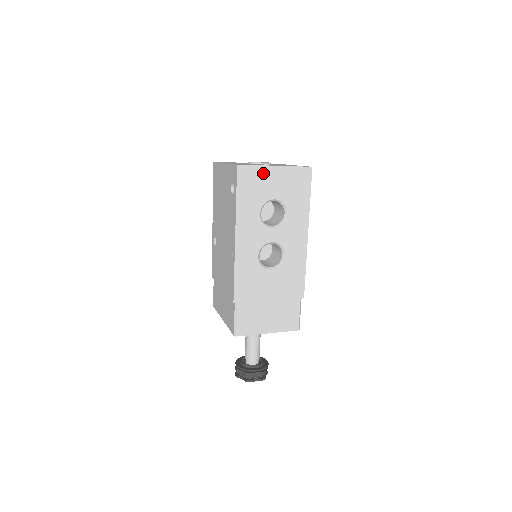
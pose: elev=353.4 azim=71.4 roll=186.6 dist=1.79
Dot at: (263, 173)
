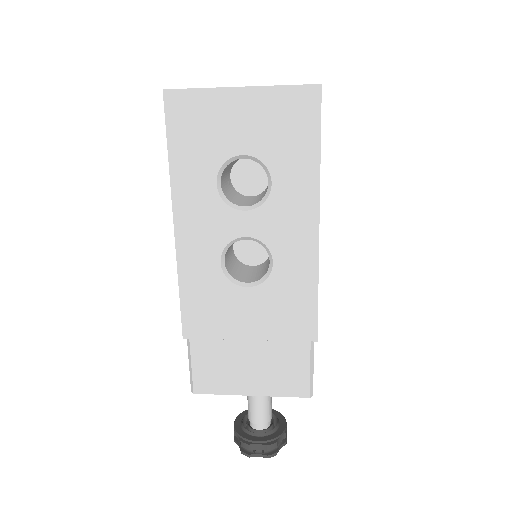
Dot at: (216, 103)
